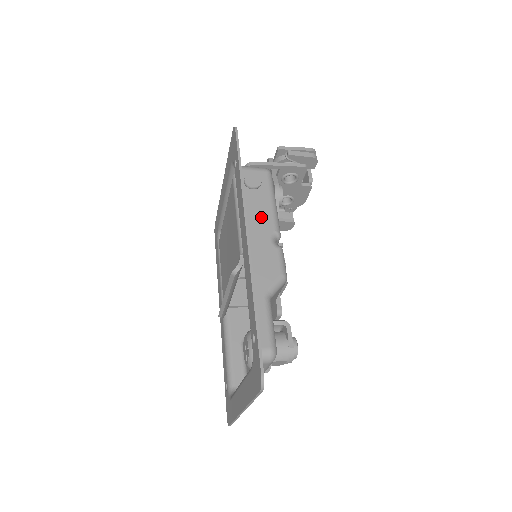
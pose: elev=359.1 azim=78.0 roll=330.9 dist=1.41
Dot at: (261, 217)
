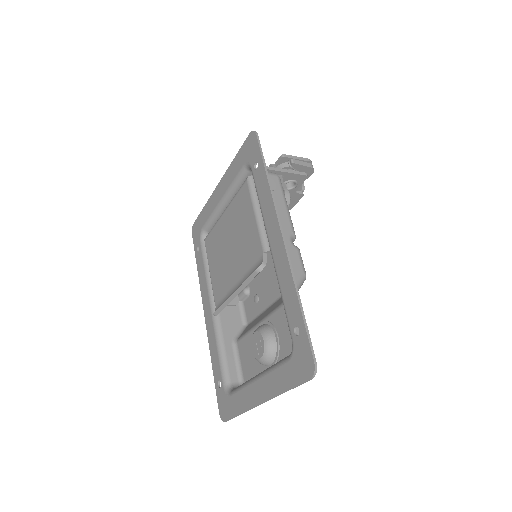
Dot at: occluded
